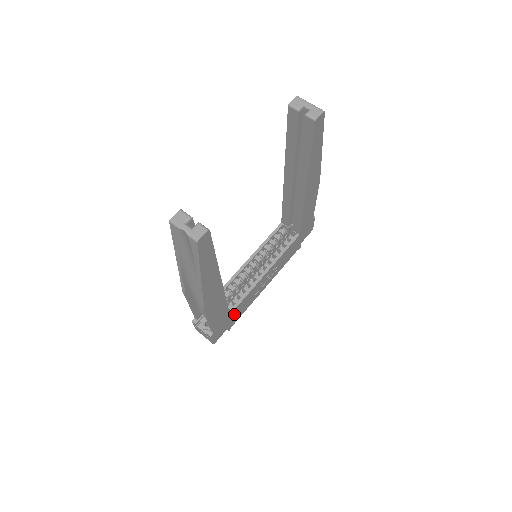
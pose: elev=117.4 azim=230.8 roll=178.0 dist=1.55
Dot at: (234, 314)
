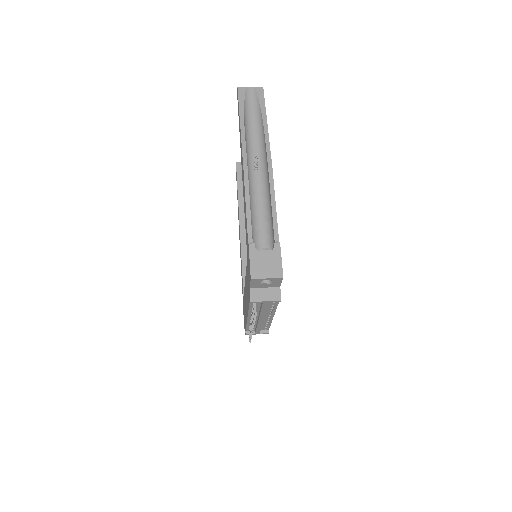
Dot at: occluded
